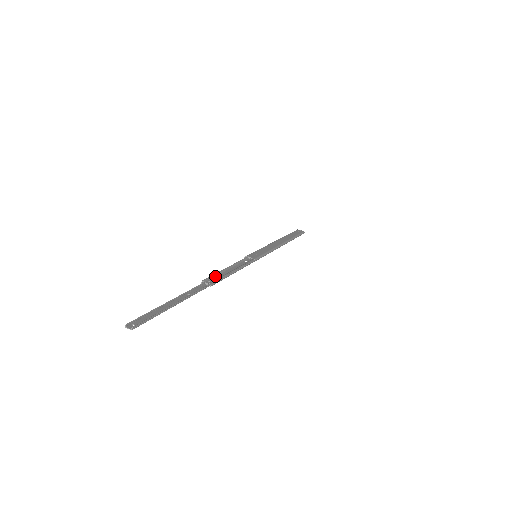
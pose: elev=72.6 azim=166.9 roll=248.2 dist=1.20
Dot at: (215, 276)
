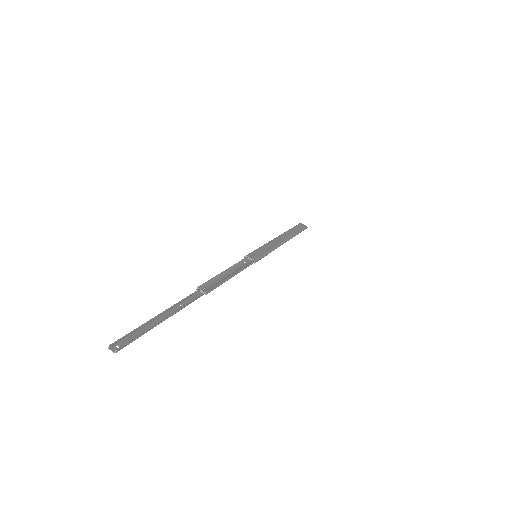
Dot at: (211, 281)
